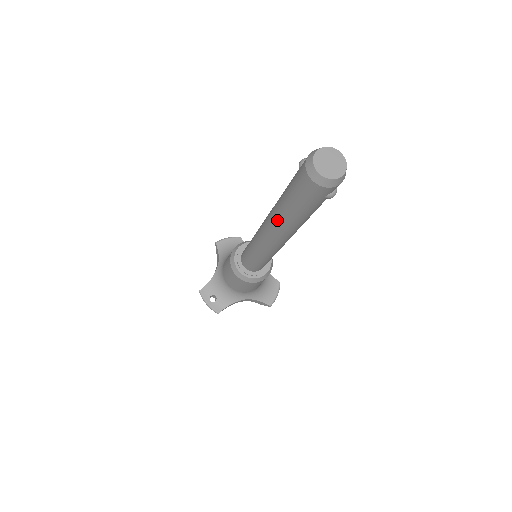
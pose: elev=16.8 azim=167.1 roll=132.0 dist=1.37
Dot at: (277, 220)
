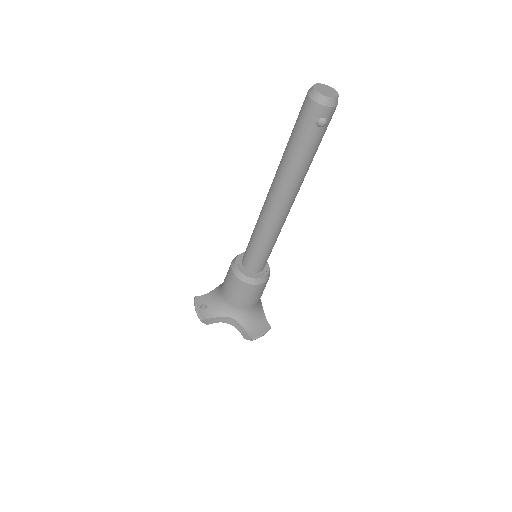
Dot at: (279, 168)
